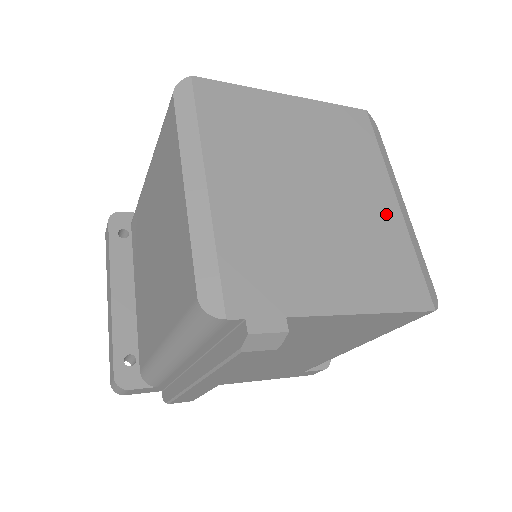
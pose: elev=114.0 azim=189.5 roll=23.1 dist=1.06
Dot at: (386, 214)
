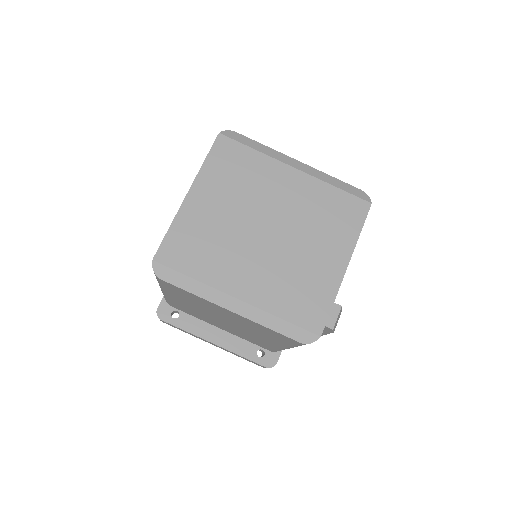
Dot at: (302, 186)
